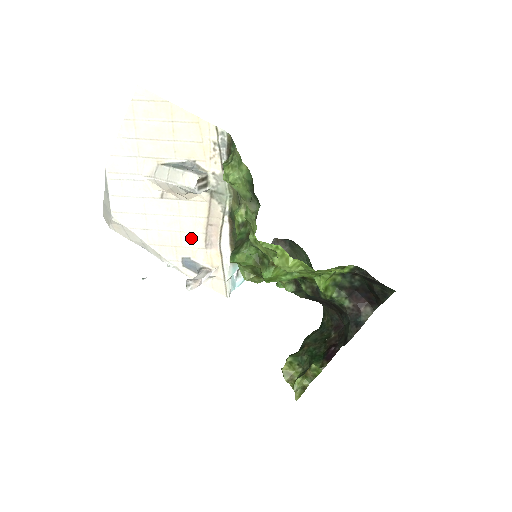
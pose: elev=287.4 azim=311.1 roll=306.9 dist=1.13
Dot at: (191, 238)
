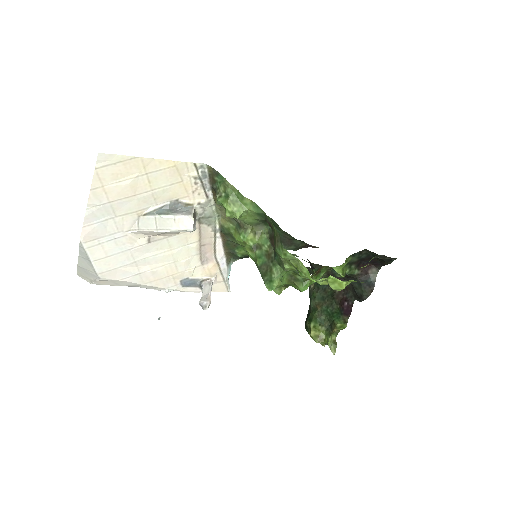
Dot at: (186, 263)
